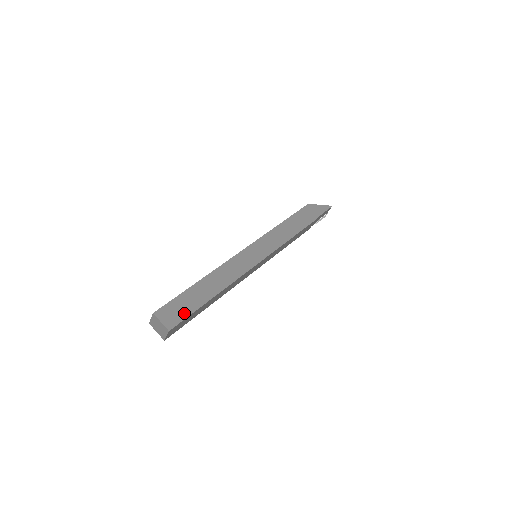
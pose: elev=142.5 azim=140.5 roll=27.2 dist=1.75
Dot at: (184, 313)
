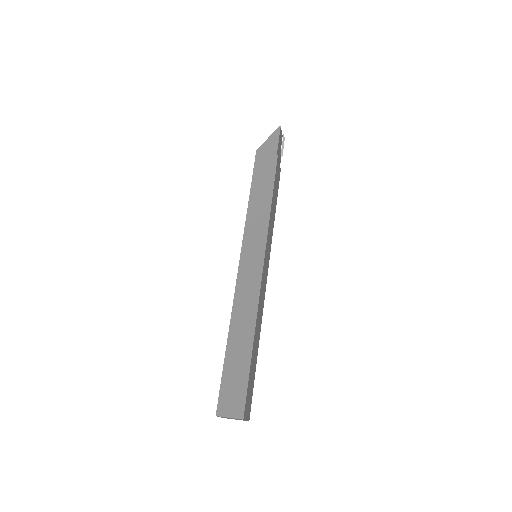
Dot at: (241, 388)
